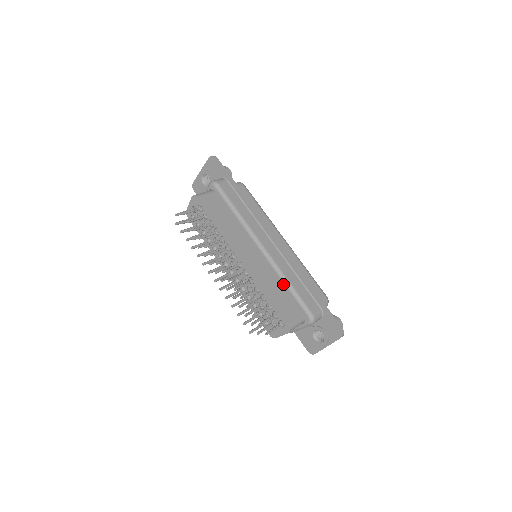
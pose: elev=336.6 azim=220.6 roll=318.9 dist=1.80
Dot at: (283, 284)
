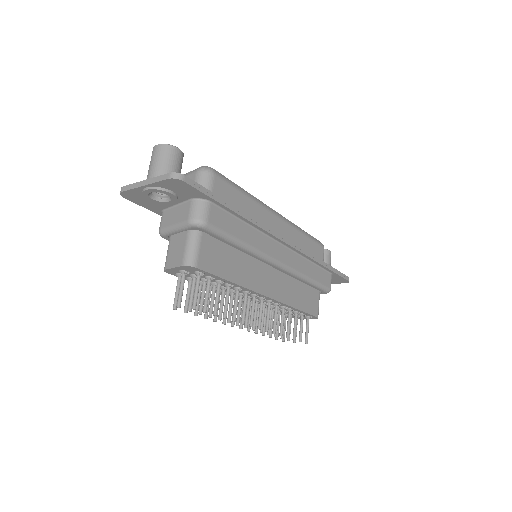
Dot at: (302, 281)
